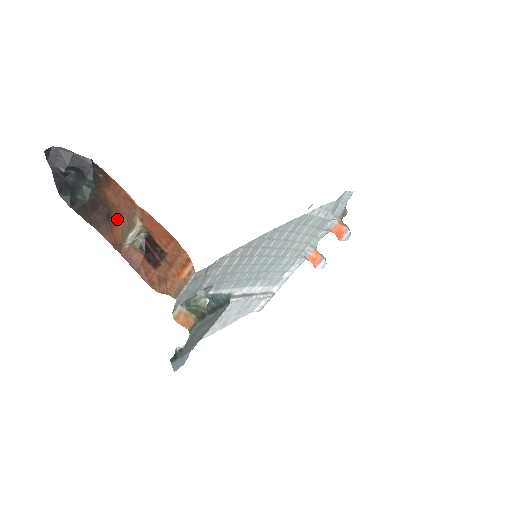
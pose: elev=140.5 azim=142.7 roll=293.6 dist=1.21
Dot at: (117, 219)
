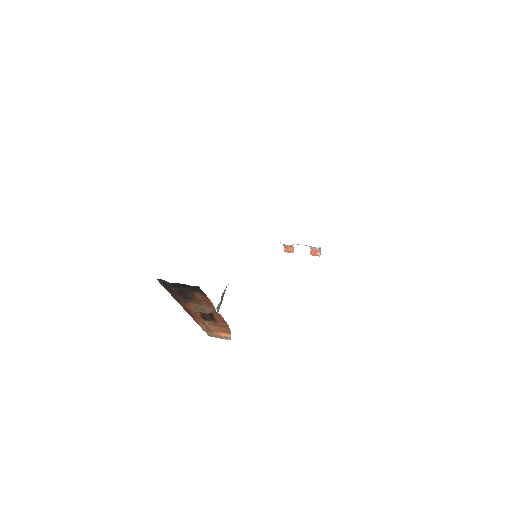
Dot at: (195, 303)
